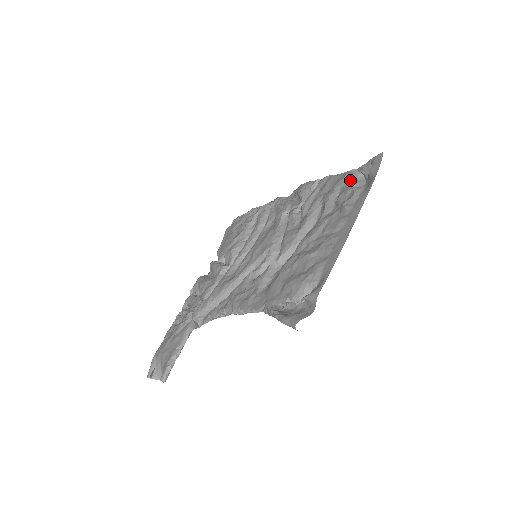
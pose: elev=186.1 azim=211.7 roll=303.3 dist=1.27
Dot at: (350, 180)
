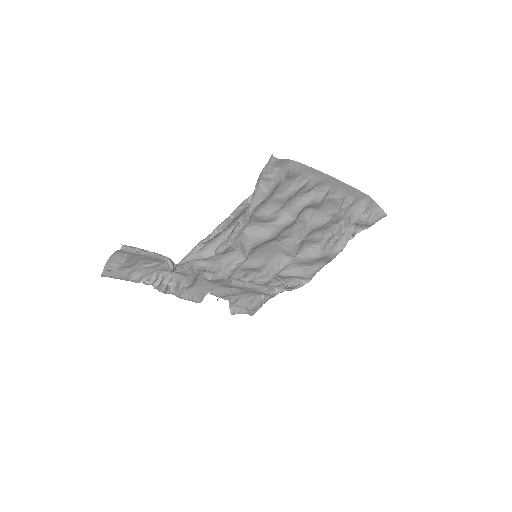
Dot at: occluded
